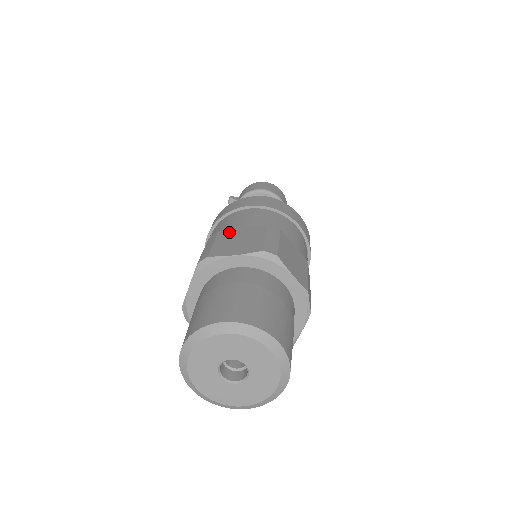
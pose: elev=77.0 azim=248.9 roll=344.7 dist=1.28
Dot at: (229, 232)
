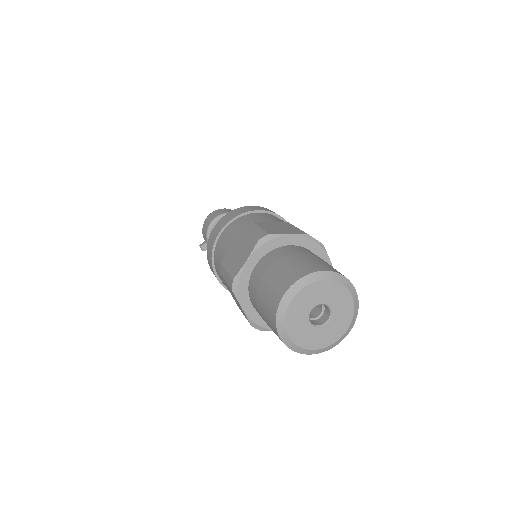
Dot at: (227, 256)
